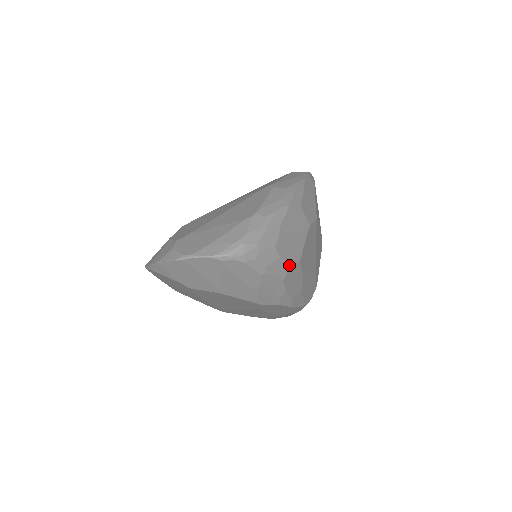
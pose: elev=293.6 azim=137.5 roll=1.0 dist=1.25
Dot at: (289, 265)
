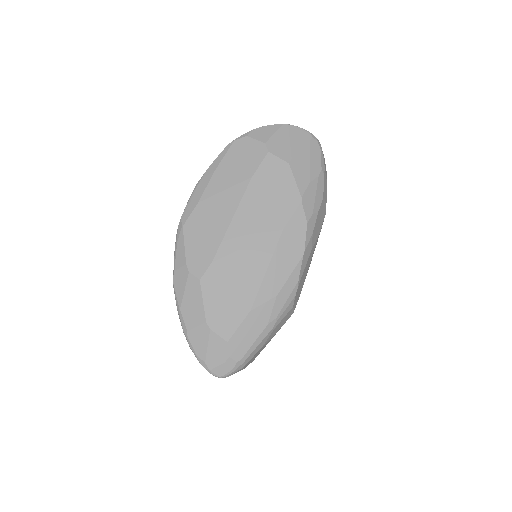
Dot at: (326, 199)
